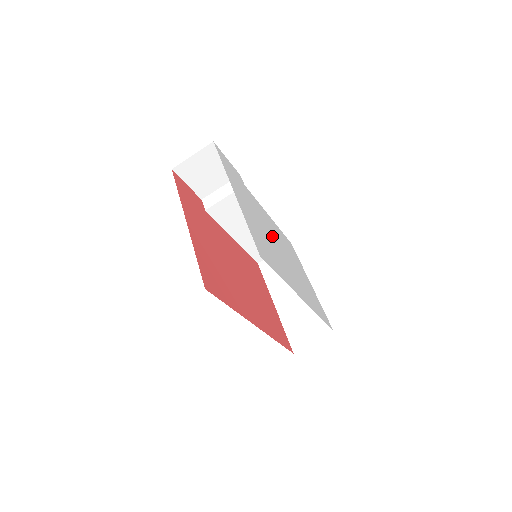
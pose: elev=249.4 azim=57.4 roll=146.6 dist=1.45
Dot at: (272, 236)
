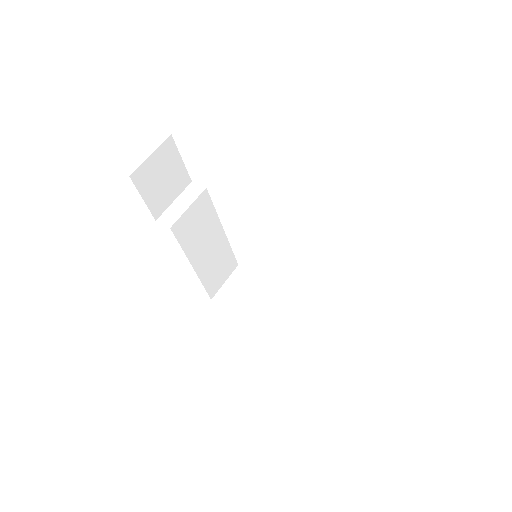
Dot at: occluded
